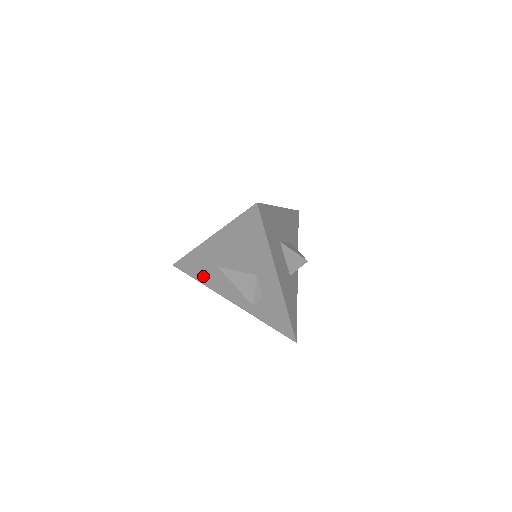
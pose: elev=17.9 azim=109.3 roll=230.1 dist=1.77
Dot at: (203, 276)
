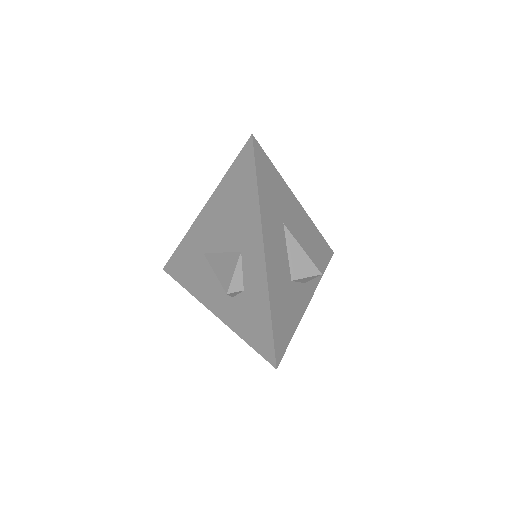
Dot at: (188, 275)
